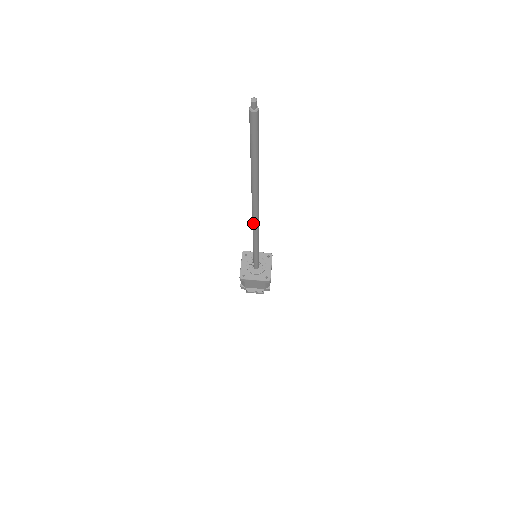
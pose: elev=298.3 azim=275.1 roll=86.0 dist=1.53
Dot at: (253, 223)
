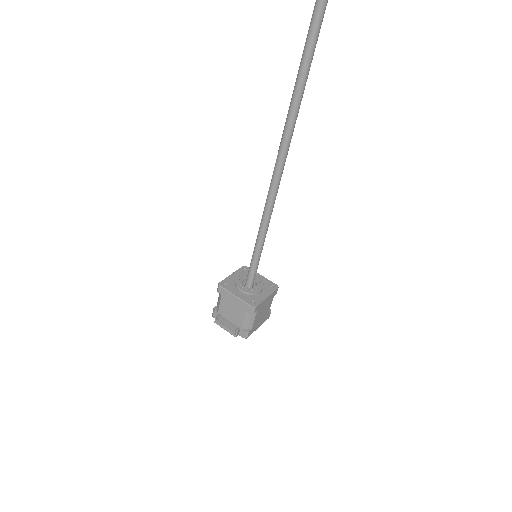
Dot at: (276, 160)
